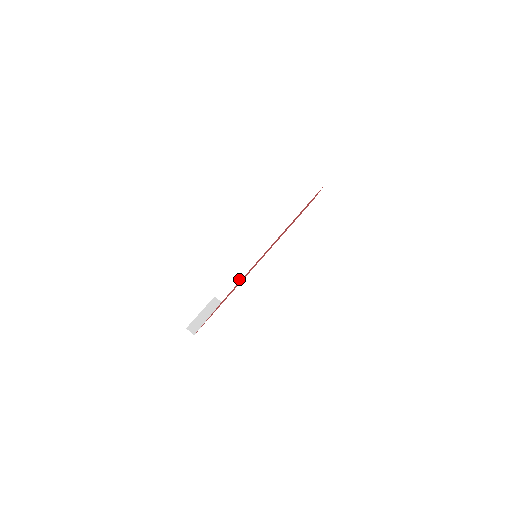
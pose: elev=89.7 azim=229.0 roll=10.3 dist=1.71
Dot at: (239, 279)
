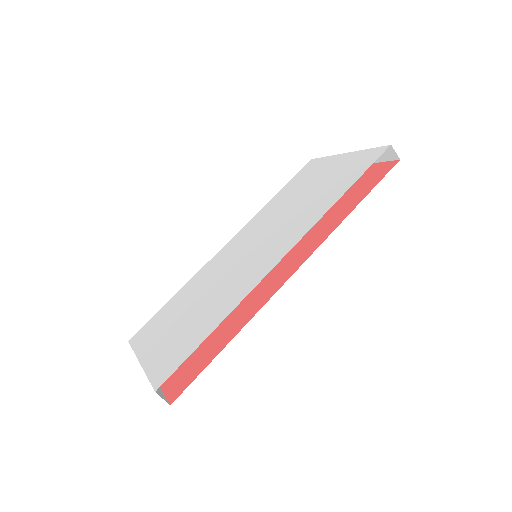
Dot at: occluded
